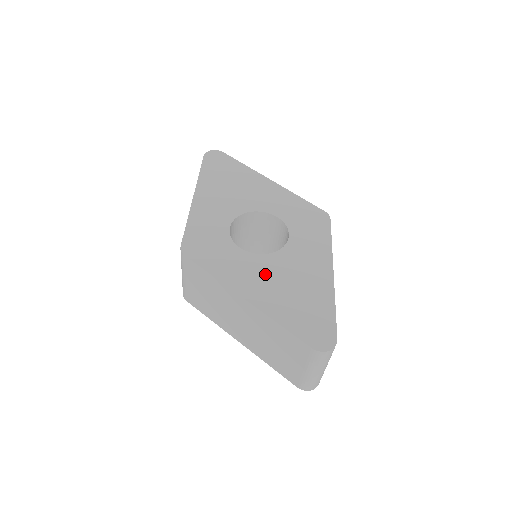
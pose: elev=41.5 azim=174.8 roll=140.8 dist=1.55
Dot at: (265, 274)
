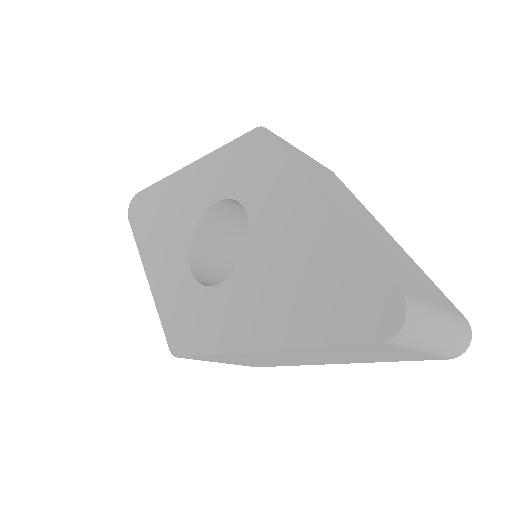
Dot at: (256, 291)
